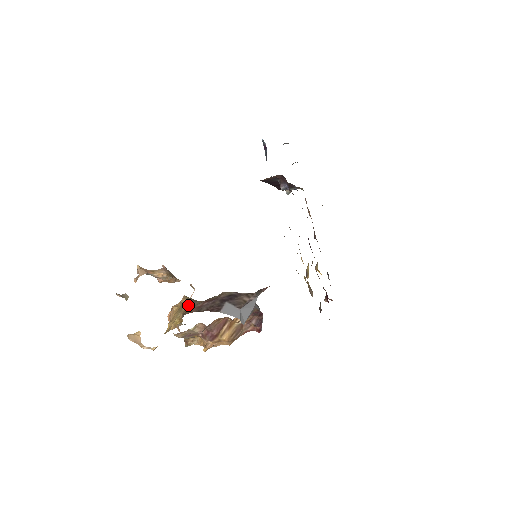
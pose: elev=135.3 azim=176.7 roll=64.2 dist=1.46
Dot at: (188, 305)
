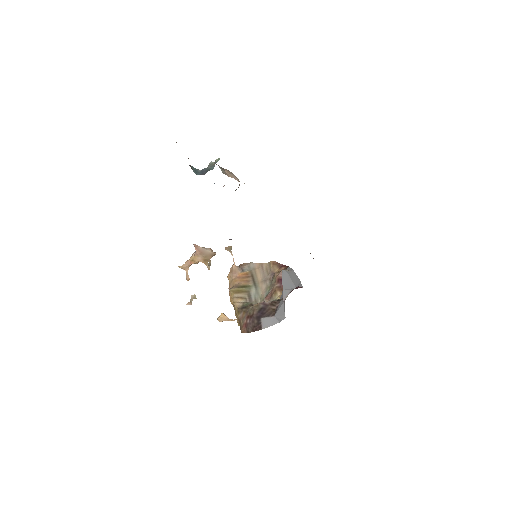
Dot at: (238, 316)
